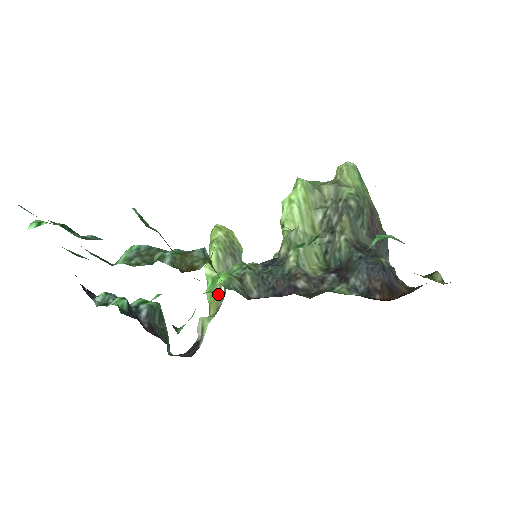
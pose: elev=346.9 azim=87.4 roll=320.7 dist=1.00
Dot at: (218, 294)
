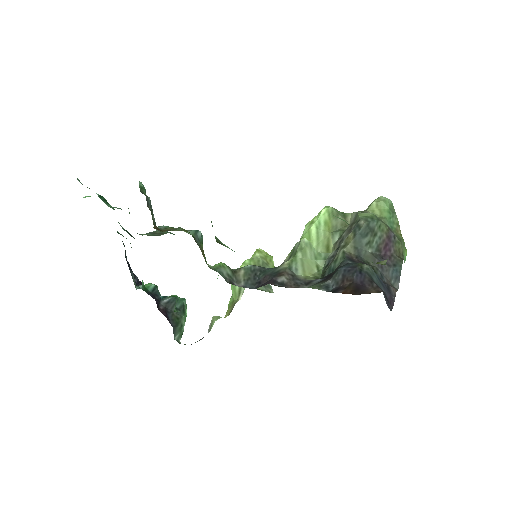
Dot at: (235, 301)
